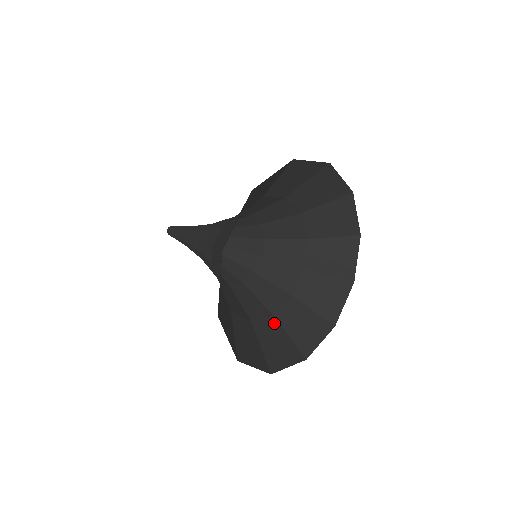
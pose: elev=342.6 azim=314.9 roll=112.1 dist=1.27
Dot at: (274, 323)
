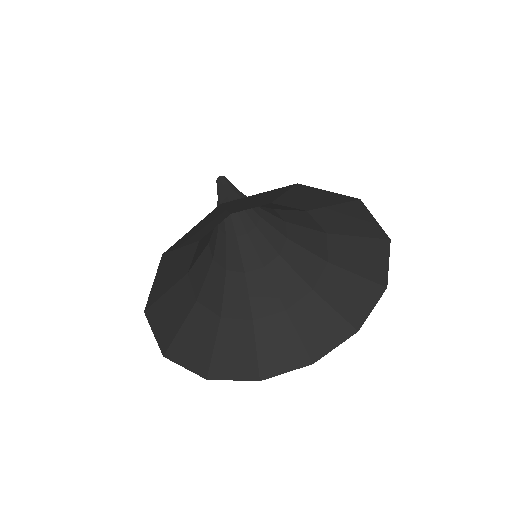
Dot at: (314, 300)
